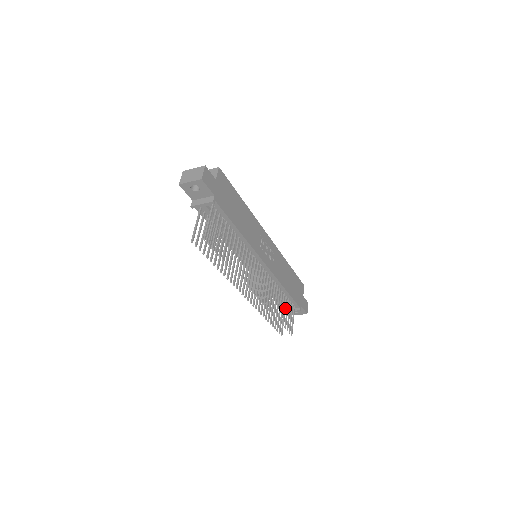
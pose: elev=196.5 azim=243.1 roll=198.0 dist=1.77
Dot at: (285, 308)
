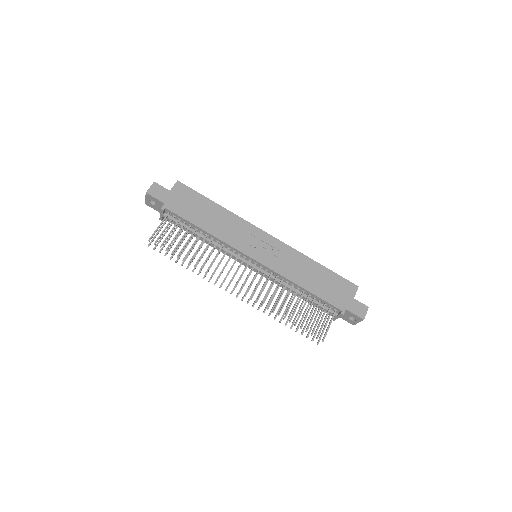
Dot at: (308, 310)
